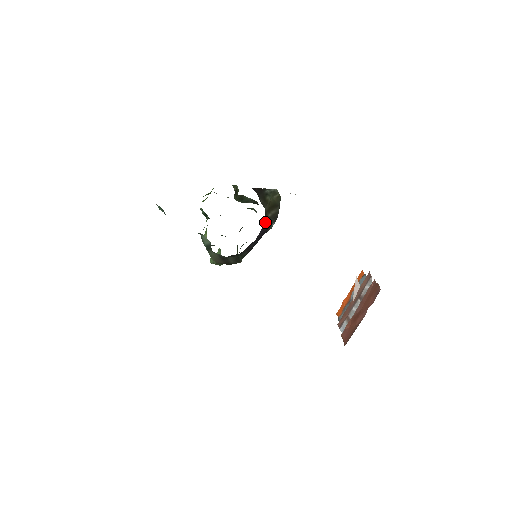
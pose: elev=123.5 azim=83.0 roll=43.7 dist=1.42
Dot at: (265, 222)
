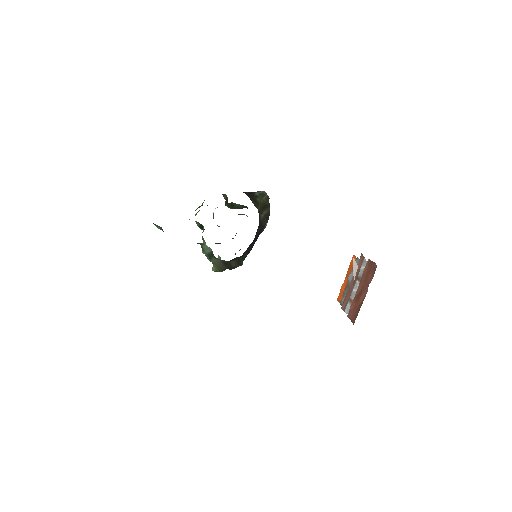
Dot at: (260, 222)
